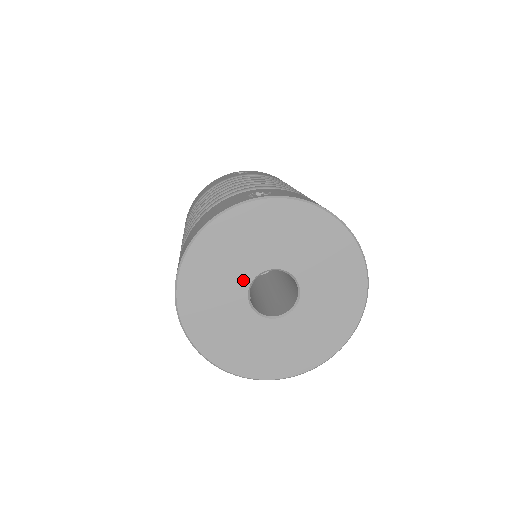
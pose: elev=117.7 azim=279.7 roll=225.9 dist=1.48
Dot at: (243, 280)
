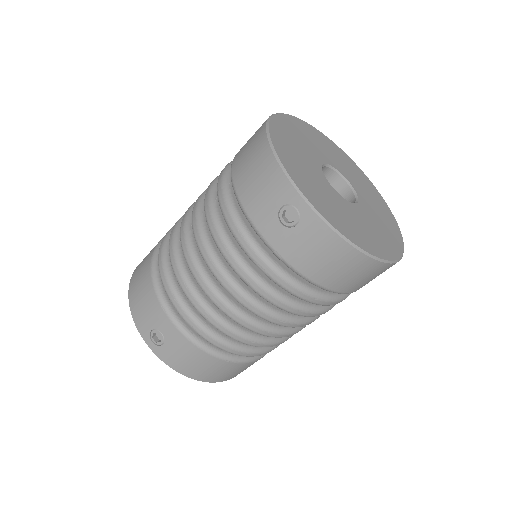
Dot at: (318, 172)
